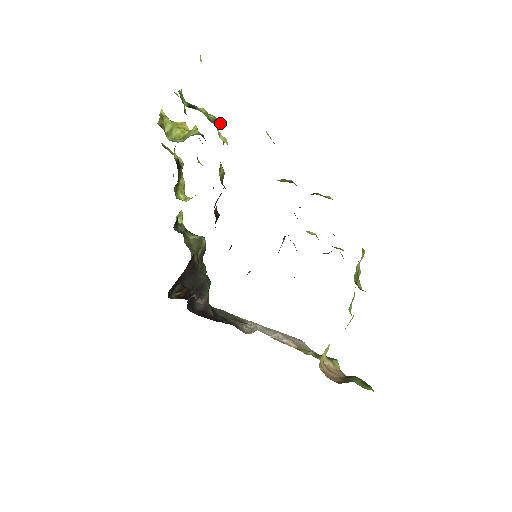
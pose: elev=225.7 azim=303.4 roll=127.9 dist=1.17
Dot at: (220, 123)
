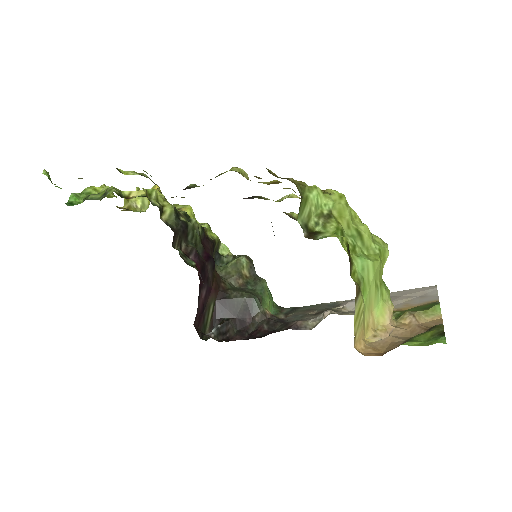
Dot at: (108, 192)
